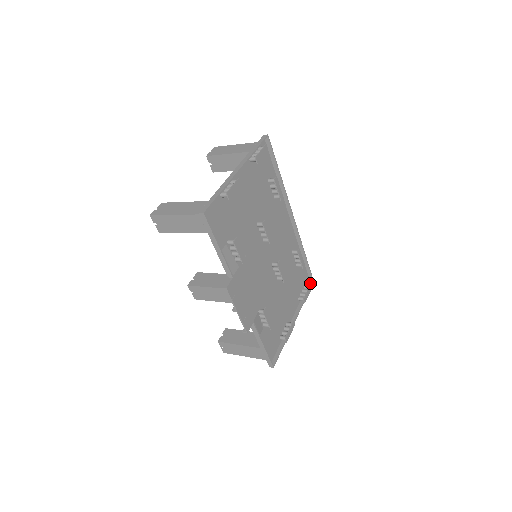
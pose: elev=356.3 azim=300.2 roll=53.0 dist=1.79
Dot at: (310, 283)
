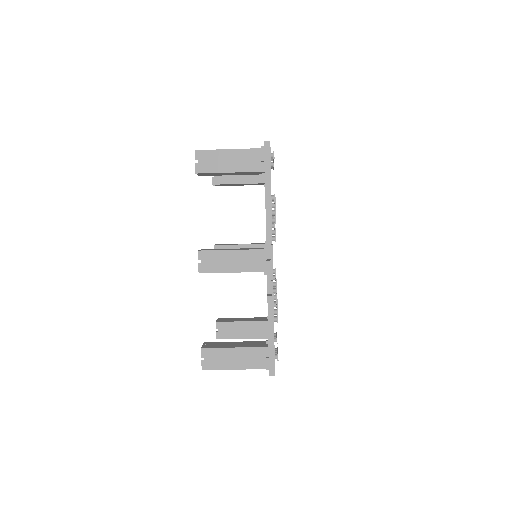
Dot at: occluded
